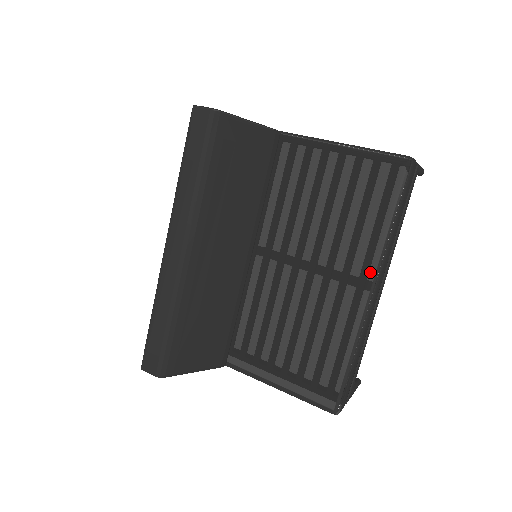
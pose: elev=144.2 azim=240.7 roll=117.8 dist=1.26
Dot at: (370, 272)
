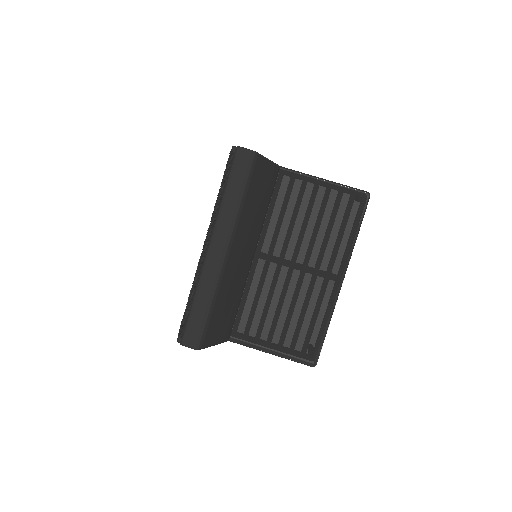
Dot at: (341, 267)
